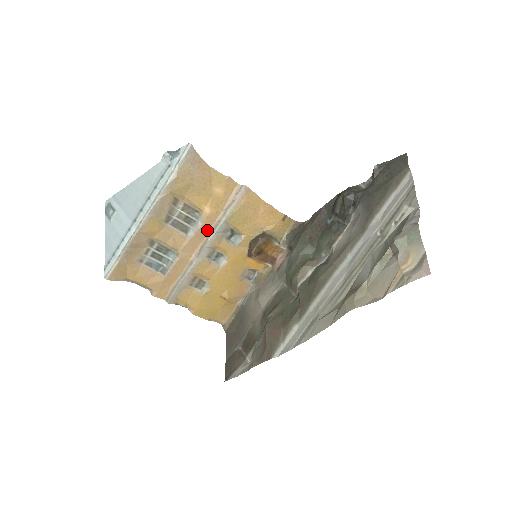
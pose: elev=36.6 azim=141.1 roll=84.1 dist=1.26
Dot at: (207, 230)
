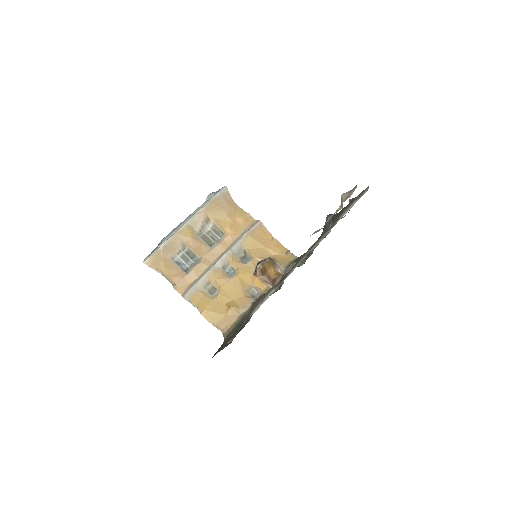
Dot at: (226, 246)
